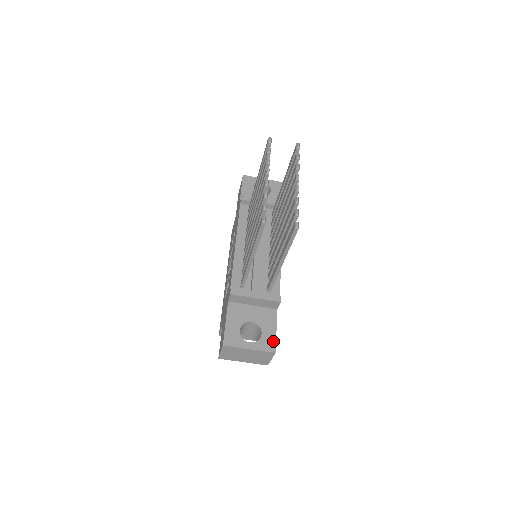
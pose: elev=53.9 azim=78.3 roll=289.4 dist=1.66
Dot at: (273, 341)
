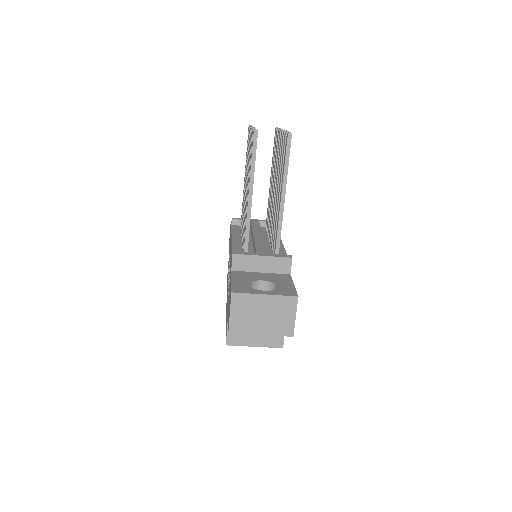
Dot at: (292, 290)
